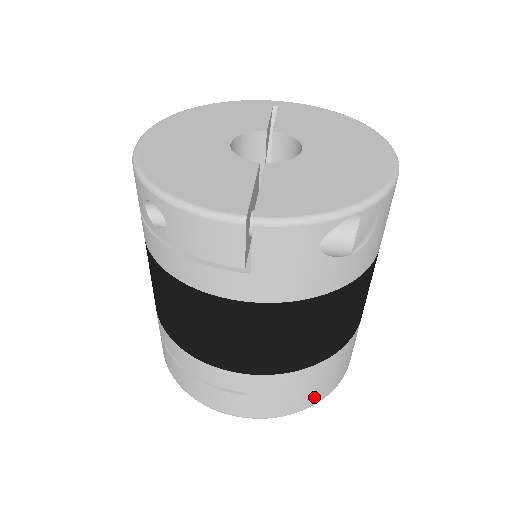
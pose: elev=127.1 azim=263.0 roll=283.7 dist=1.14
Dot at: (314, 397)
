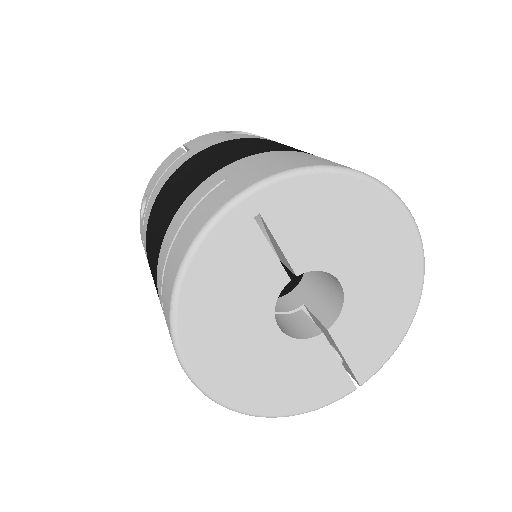
Dot at: occluded
